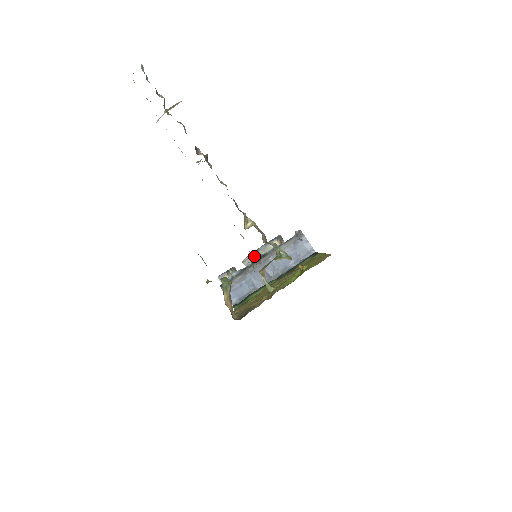
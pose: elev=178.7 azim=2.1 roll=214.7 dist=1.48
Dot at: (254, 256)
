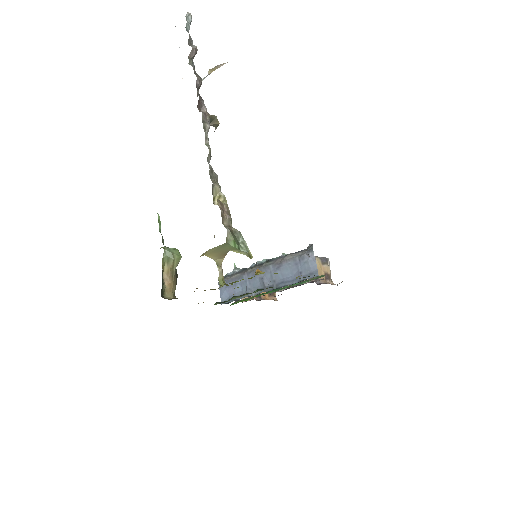
Dot at: occluded
